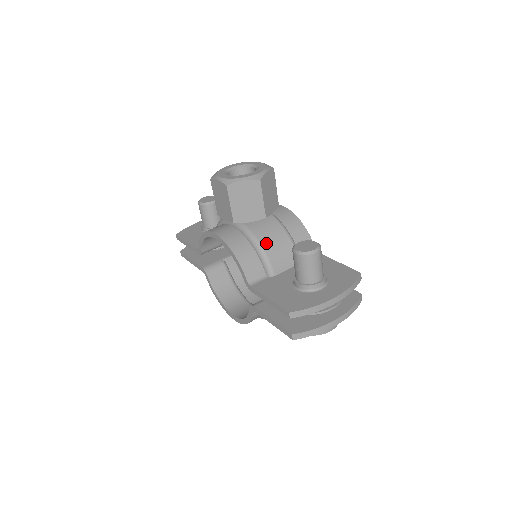
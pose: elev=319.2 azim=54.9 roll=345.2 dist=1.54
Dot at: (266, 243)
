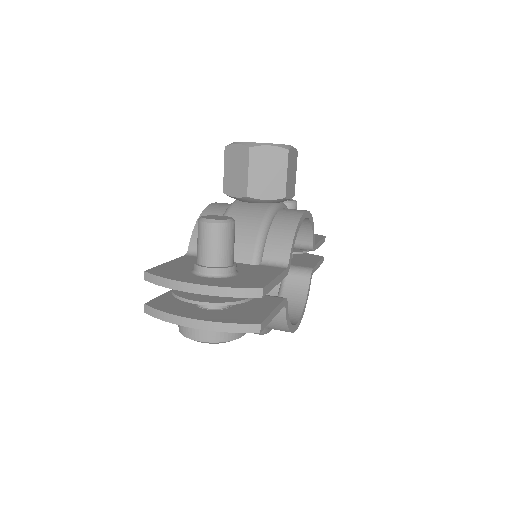
Dot at: occluded
